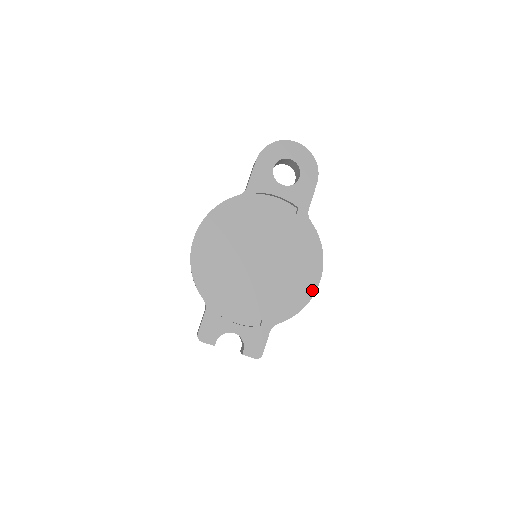
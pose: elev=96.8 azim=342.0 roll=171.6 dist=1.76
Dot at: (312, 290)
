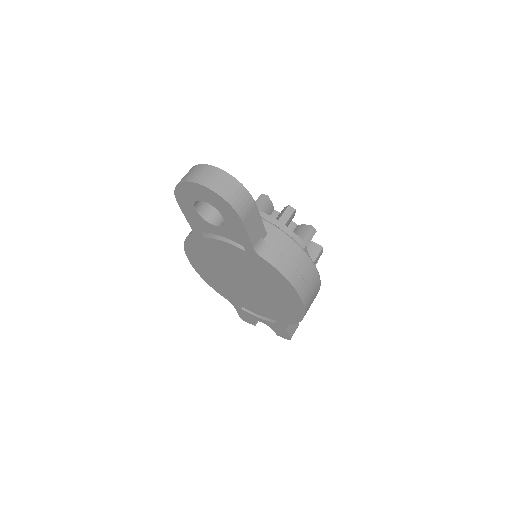
Dot at: (301, 310)
